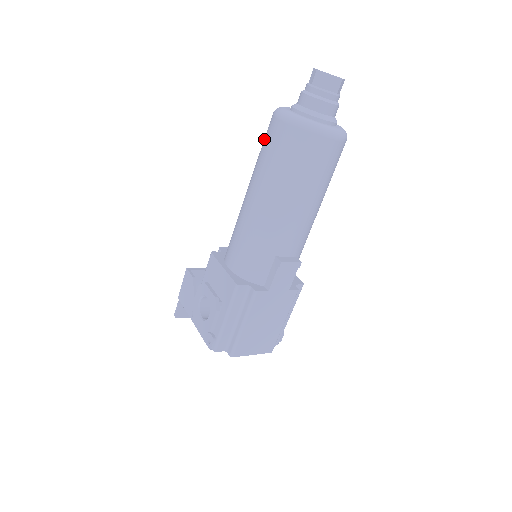
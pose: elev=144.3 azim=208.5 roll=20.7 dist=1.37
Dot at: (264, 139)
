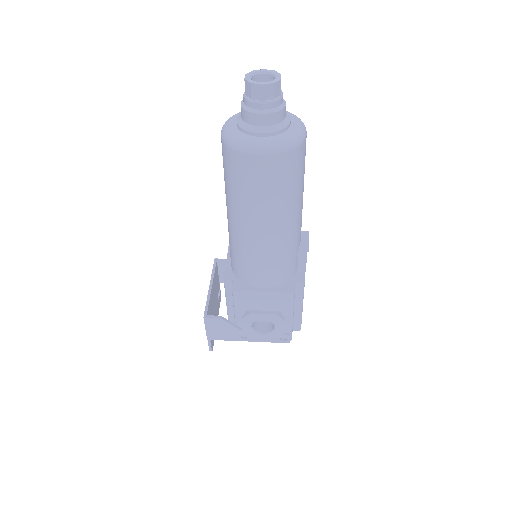
Dot at: (241, 178)
